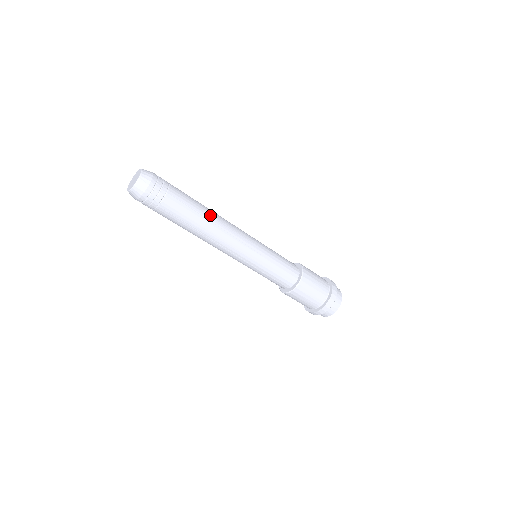
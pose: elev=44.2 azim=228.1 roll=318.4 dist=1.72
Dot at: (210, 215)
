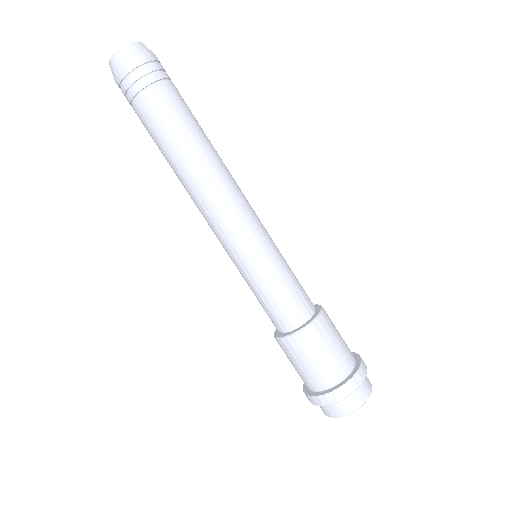
Dot at: occluded
